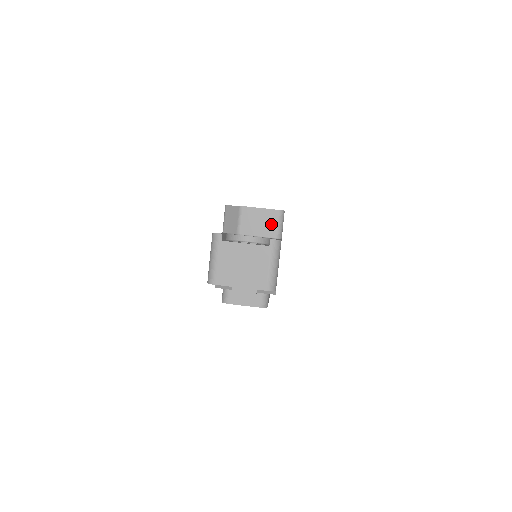
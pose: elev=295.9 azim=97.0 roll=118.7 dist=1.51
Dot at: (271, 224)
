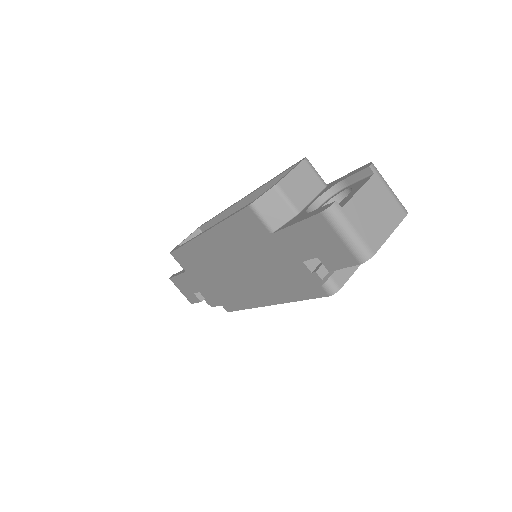
Dot at: (311, 177)
